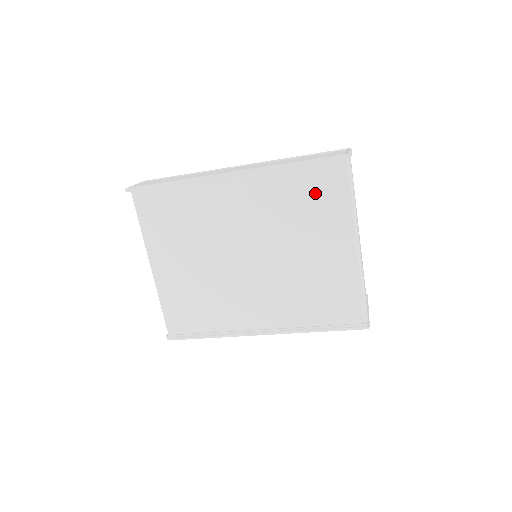
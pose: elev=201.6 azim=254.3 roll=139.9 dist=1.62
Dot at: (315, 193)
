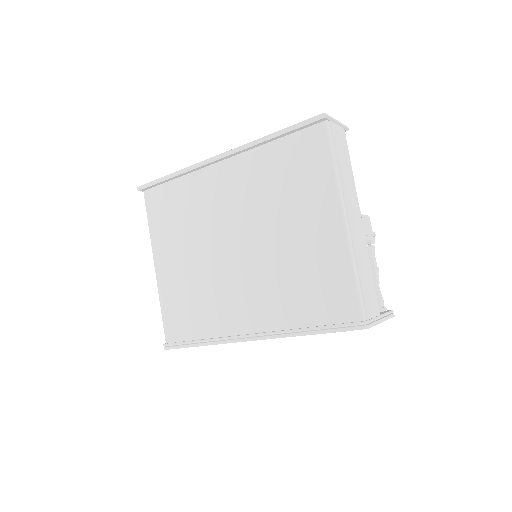
Dot at: (296, 164)
